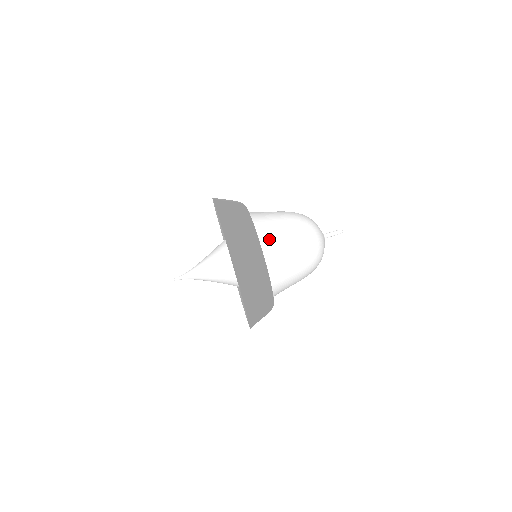
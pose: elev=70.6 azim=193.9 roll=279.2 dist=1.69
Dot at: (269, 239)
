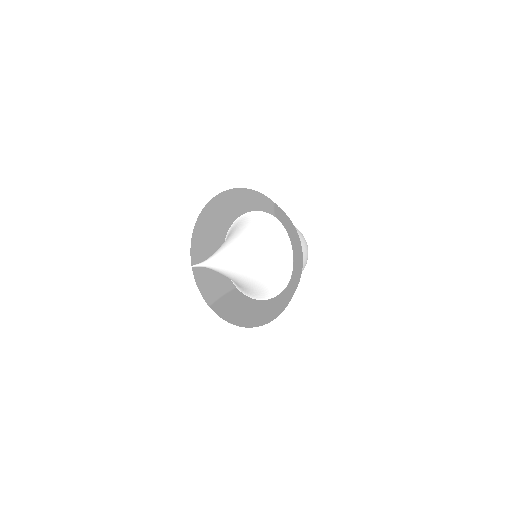
Dot at: occluded
